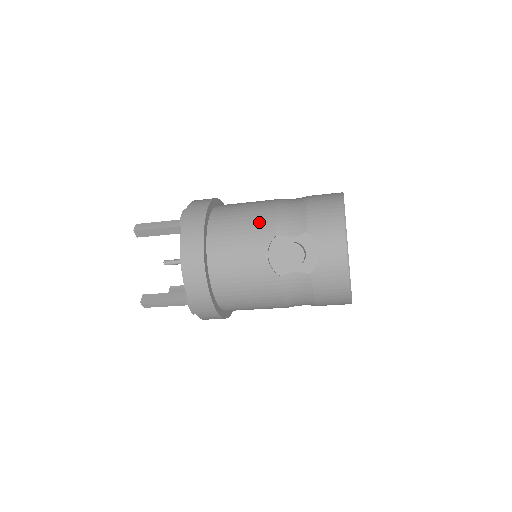
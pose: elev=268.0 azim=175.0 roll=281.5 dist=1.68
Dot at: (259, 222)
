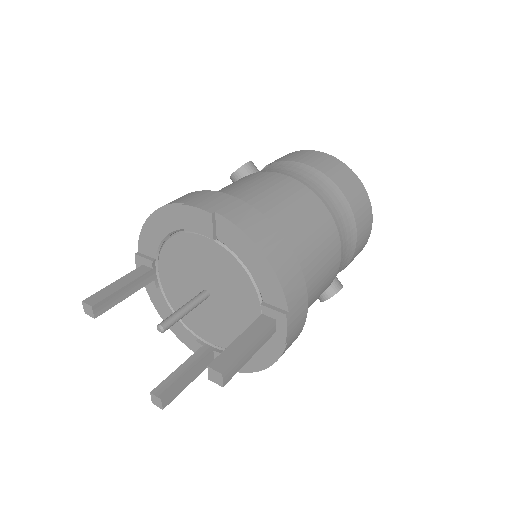
Dot at: (330, 279)
